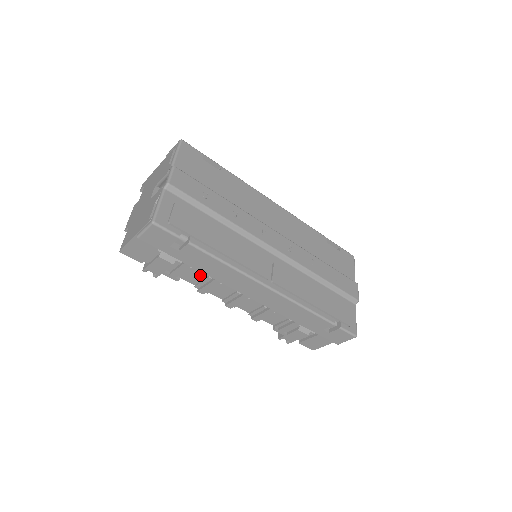
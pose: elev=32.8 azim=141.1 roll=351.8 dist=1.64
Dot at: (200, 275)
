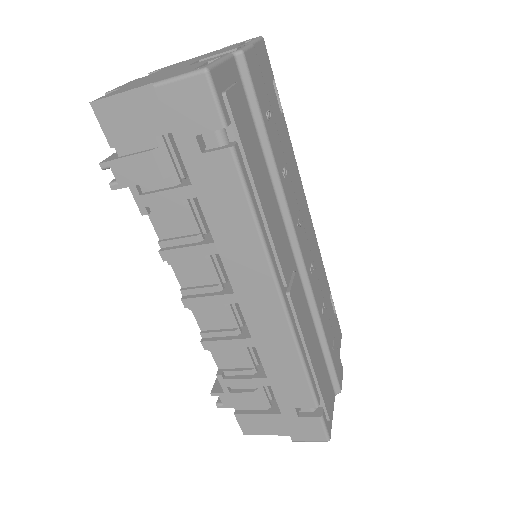
Dot at: (184, 226)
